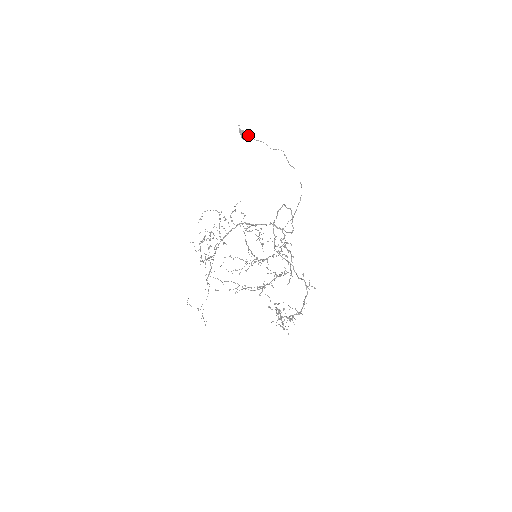
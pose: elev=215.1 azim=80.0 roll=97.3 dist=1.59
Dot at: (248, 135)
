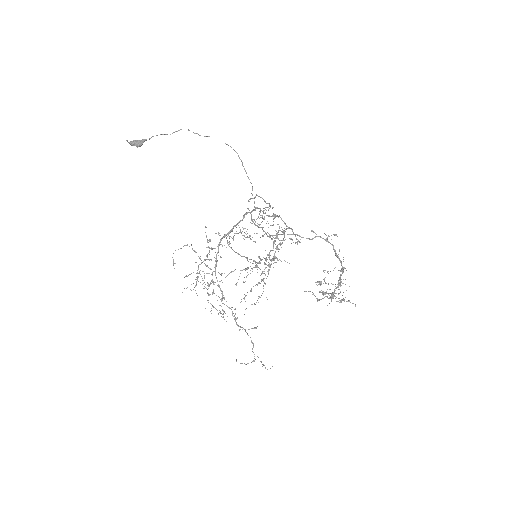
Dot at: (140, 140)
